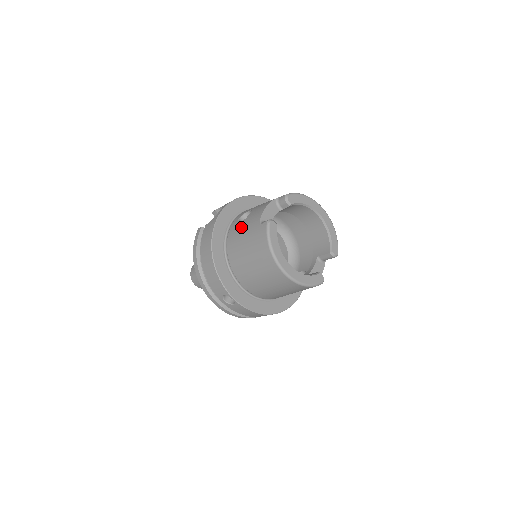
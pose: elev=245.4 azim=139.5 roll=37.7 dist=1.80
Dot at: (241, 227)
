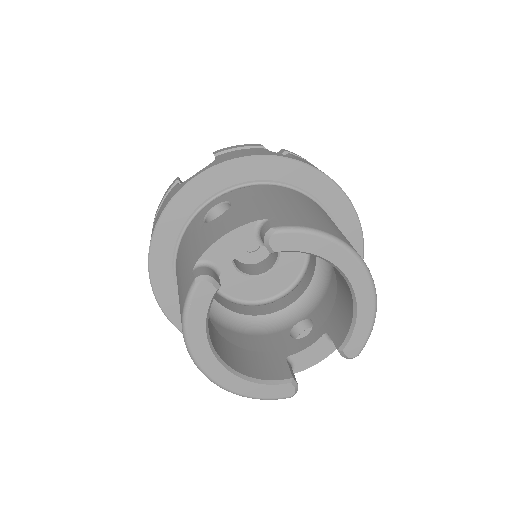
Dot at: (193, 236)
